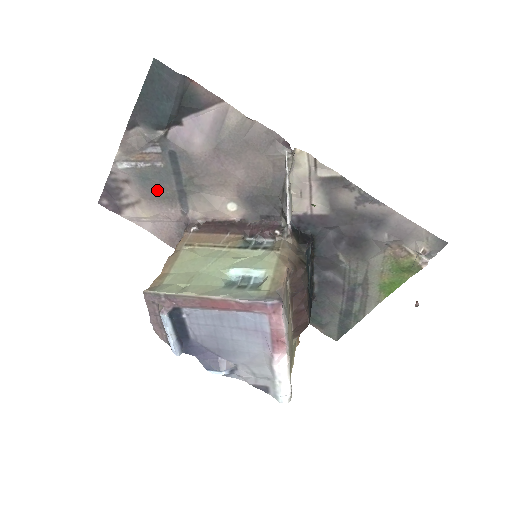
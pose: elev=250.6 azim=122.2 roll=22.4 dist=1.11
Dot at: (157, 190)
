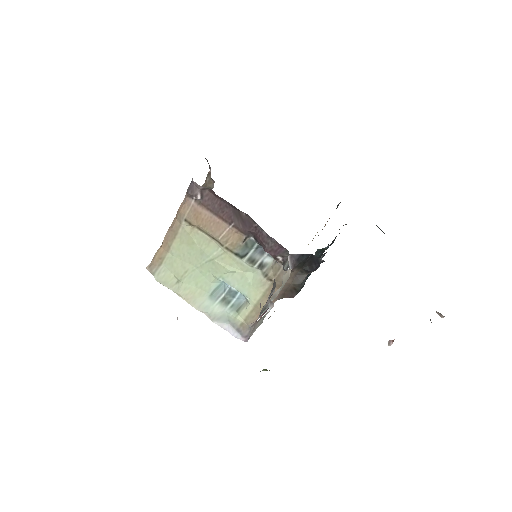
Dot at: occluded
